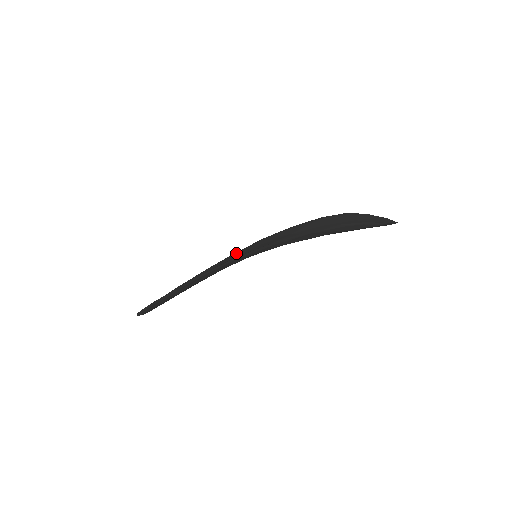
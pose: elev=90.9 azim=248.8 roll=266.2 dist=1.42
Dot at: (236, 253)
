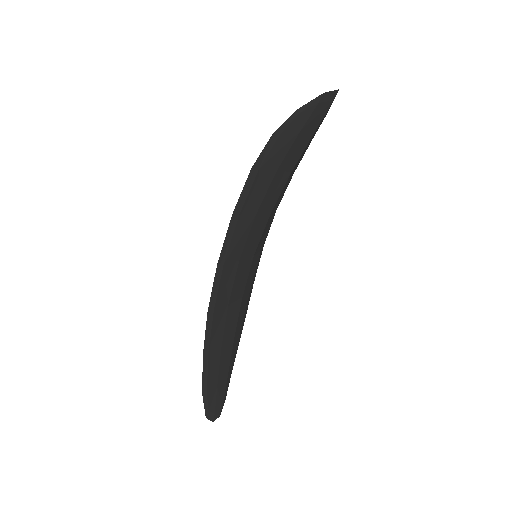
Dot at: occluded
